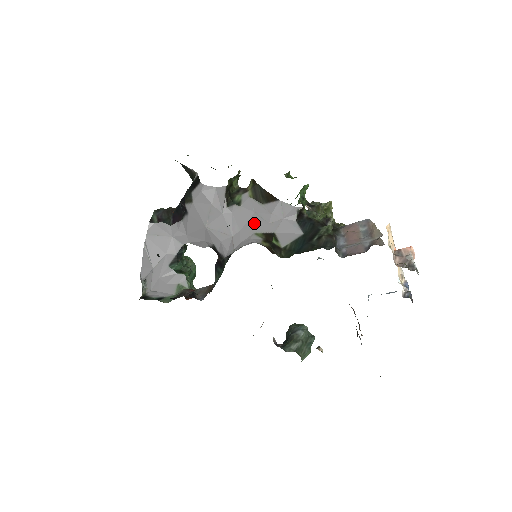
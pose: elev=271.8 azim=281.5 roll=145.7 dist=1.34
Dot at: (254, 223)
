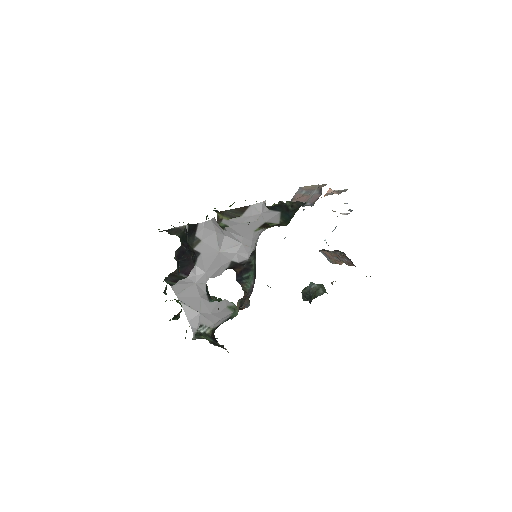
Dot at: (247, 228)
